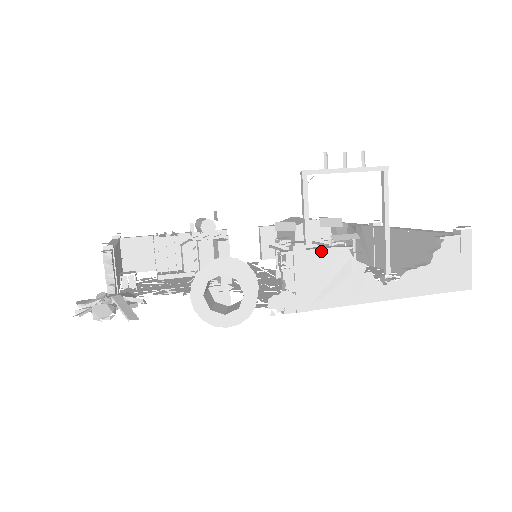
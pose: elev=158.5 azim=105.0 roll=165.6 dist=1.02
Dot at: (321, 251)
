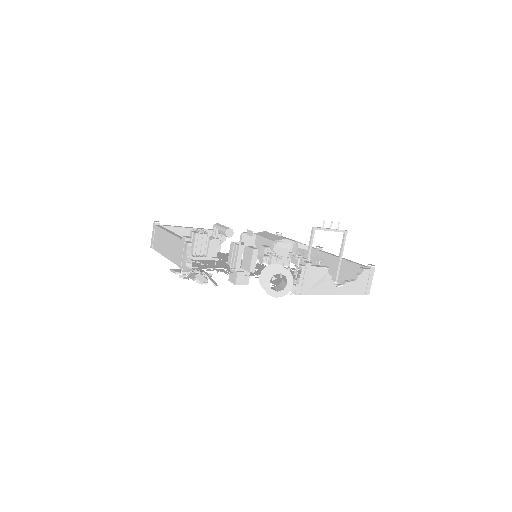
Dot at: (317, 268)
